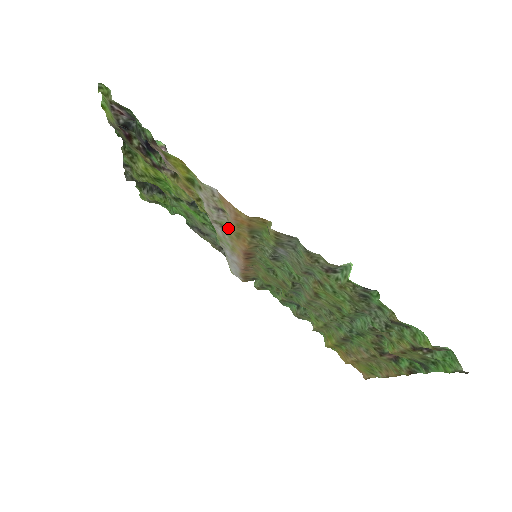
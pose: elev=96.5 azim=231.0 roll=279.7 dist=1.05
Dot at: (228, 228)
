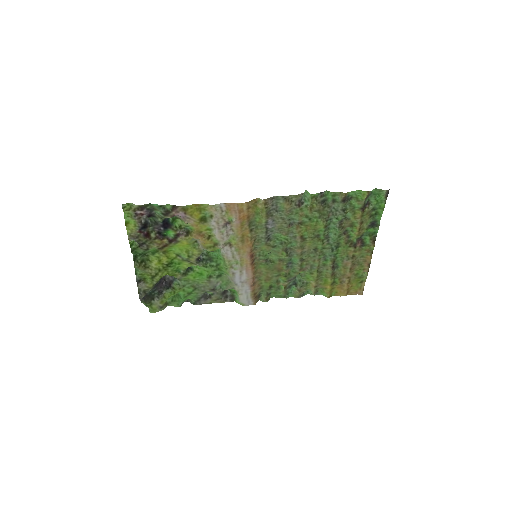
Dot at: (234, 241)
